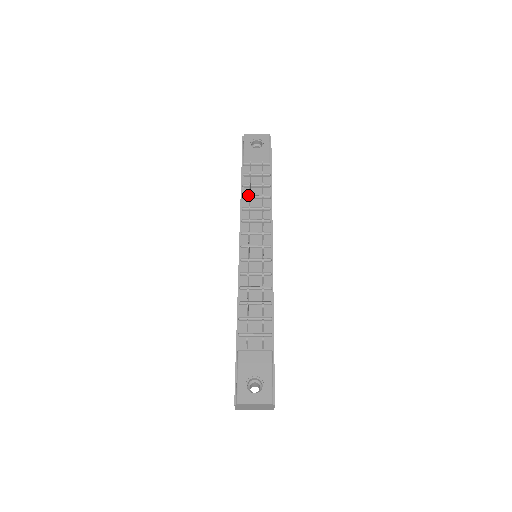
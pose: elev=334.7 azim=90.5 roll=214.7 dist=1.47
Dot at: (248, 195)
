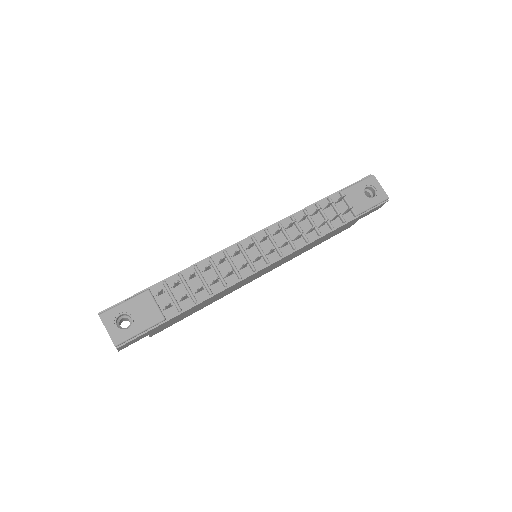
Dot at: (309, 214)
